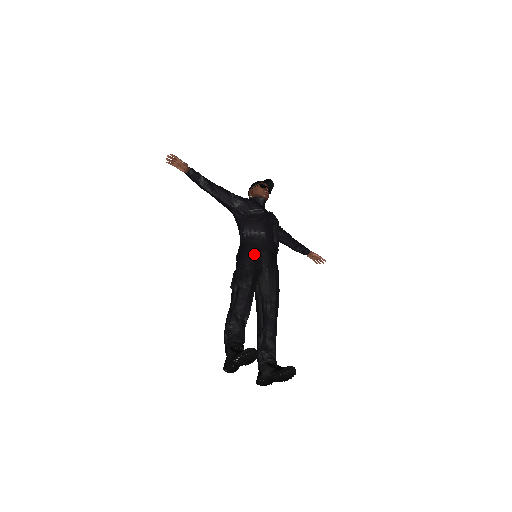
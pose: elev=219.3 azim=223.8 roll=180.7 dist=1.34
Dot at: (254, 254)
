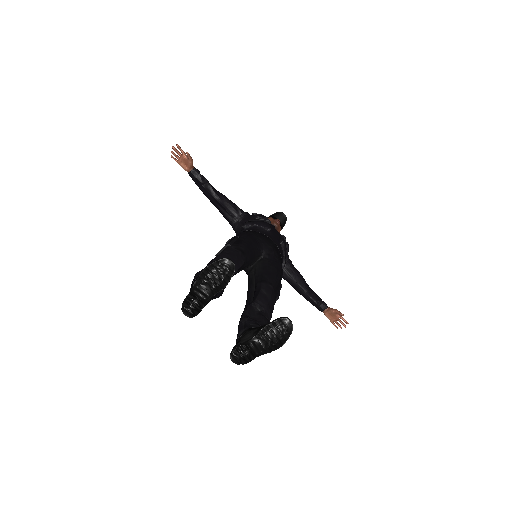
Dot at: (252, 235)
